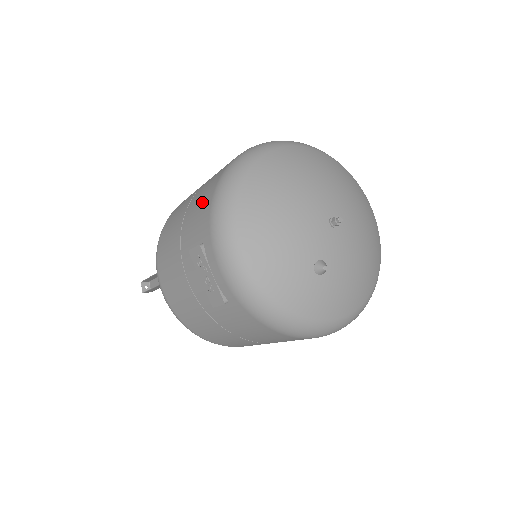
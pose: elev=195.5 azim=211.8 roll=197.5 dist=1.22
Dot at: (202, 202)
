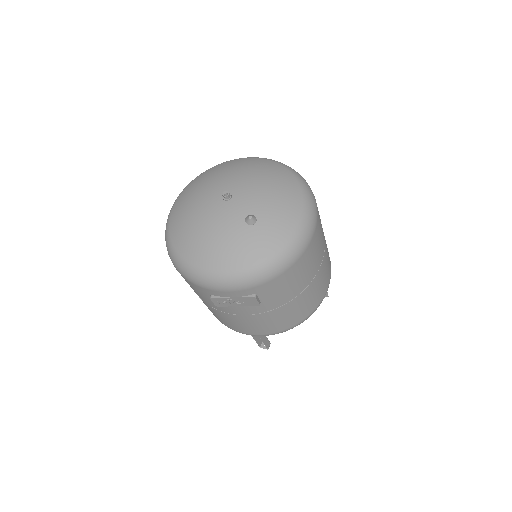
Dot at: (188, 283)
